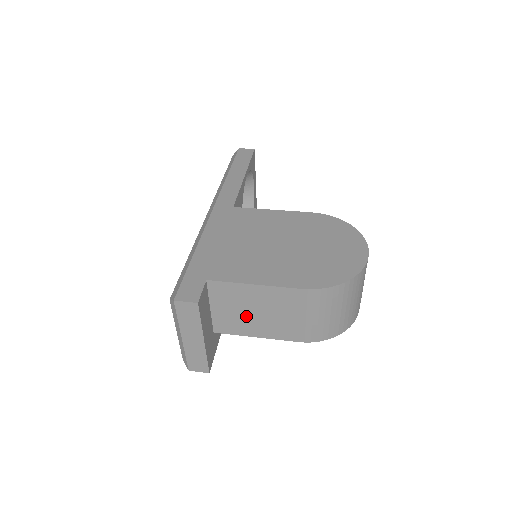
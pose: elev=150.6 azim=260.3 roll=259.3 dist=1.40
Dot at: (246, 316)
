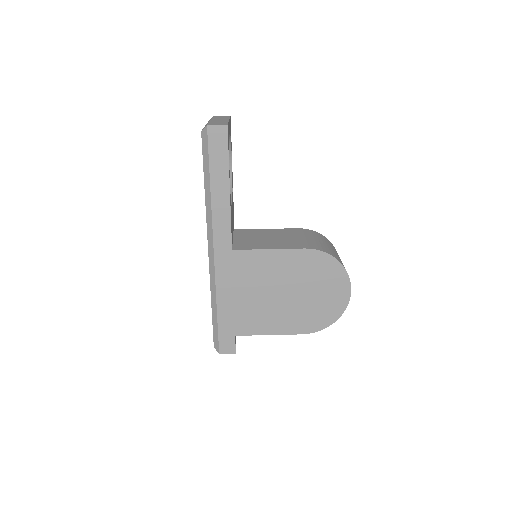
Dot at: occluded
